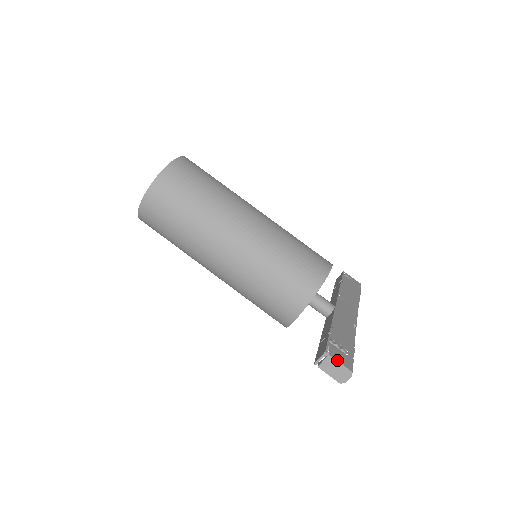
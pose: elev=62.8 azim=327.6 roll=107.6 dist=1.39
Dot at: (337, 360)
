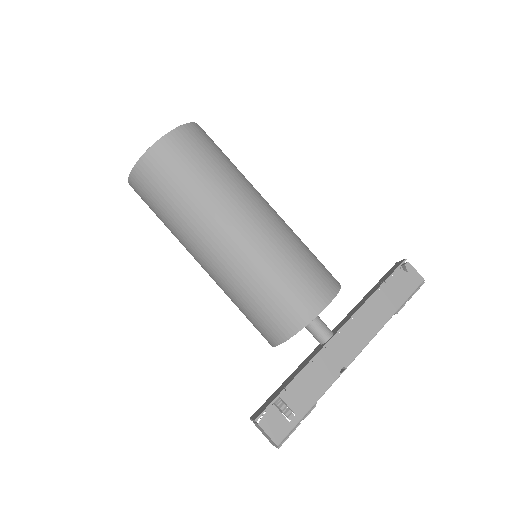
Dot at: (265, 431)
